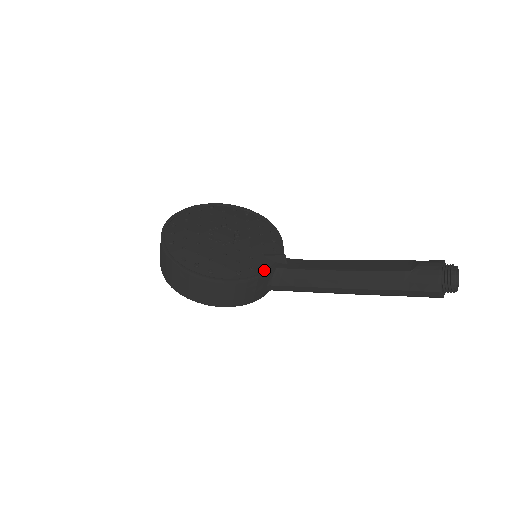
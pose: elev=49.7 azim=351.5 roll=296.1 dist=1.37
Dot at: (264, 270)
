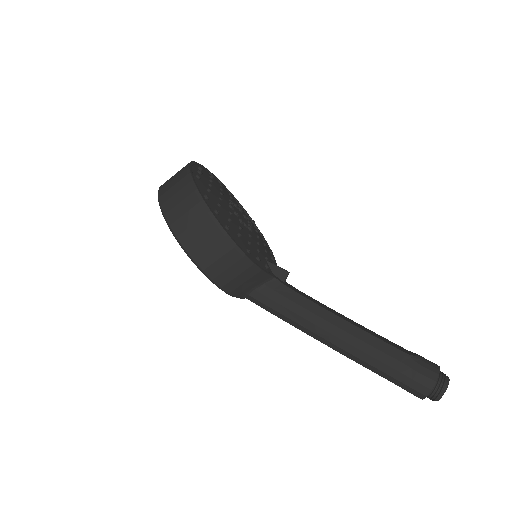
Dot at: (266, 270)
